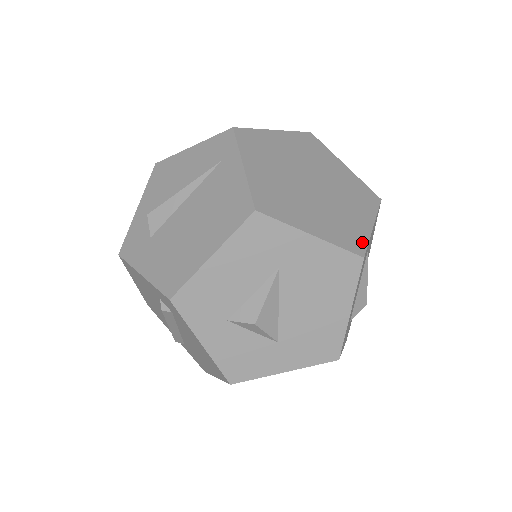
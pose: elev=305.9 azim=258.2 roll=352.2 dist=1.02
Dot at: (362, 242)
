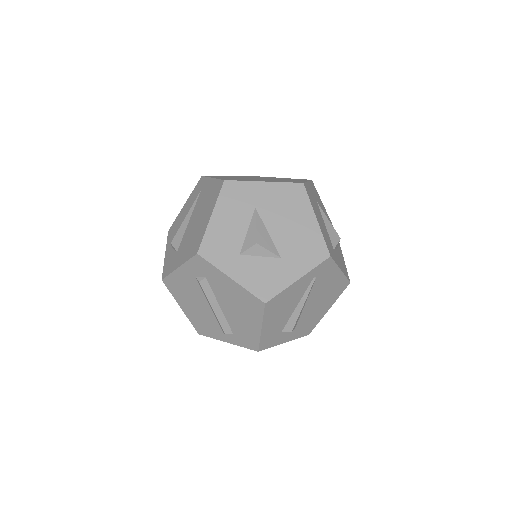
Dot at: occluded
